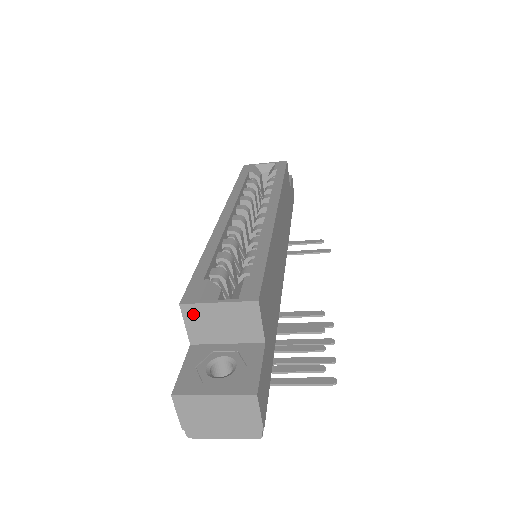
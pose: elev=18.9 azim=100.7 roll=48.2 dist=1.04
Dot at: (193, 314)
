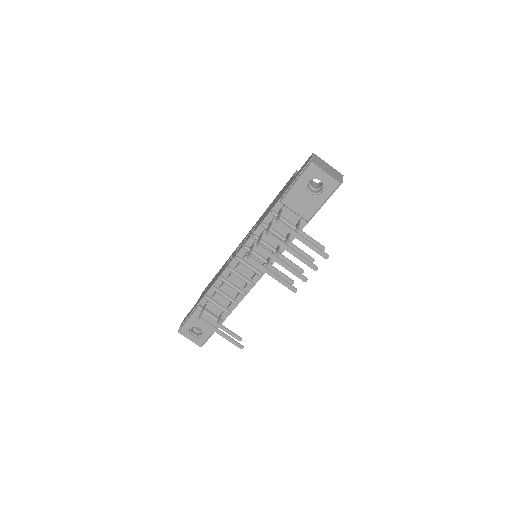
Dot at: occluded
